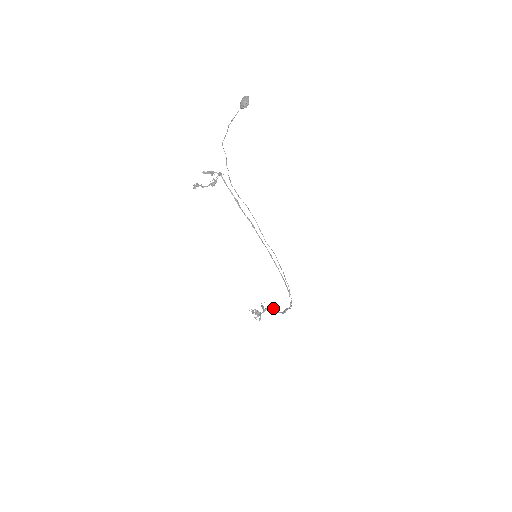
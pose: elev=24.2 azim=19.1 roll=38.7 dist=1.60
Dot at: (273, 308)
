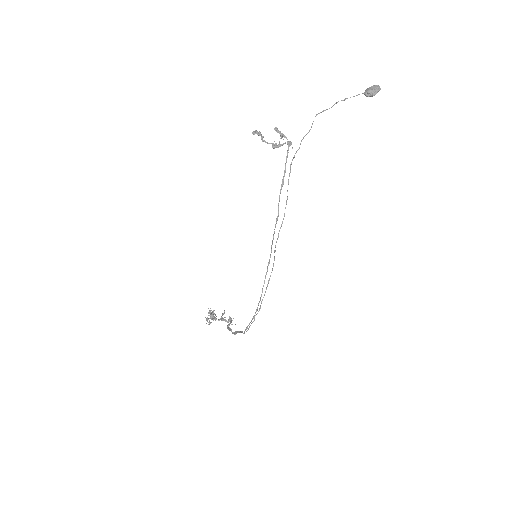
Dot at: occluded
